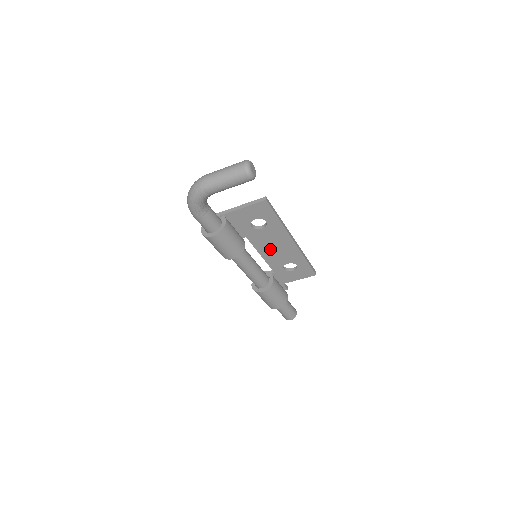
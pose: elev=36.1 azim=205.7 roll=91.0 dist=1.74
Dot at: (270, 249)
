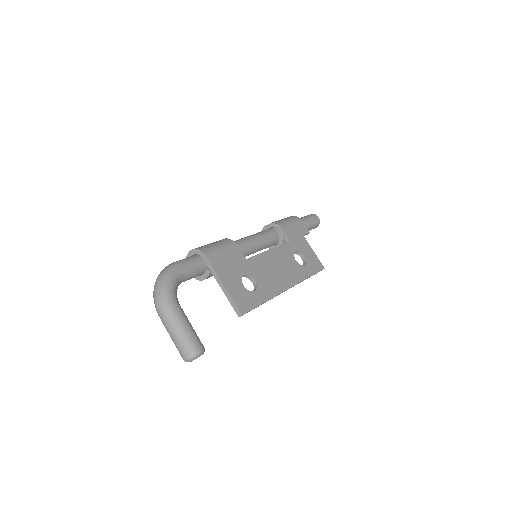
Dot at: occluded
